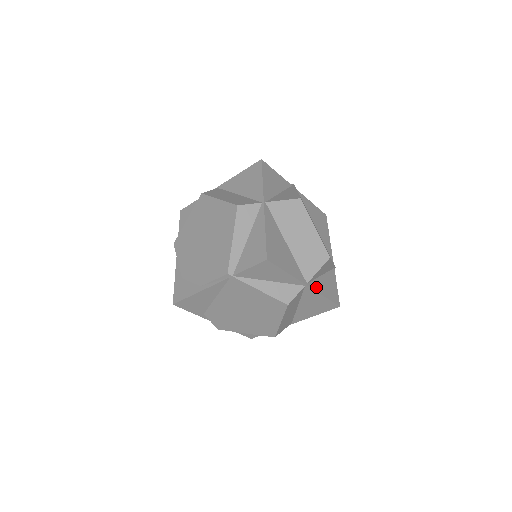
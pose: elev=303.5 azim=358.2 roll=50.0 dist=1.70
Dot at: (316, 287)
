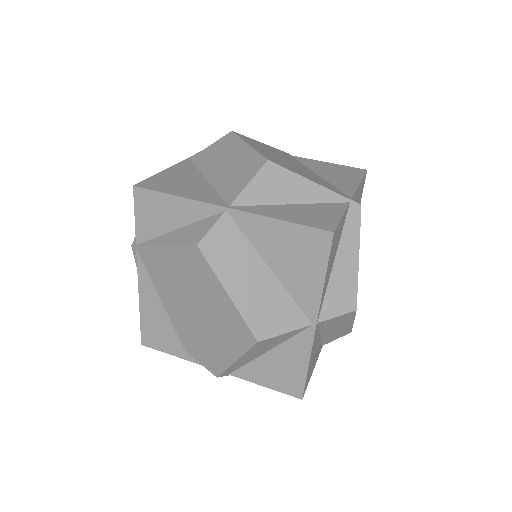
Dot at: (258, 211)
